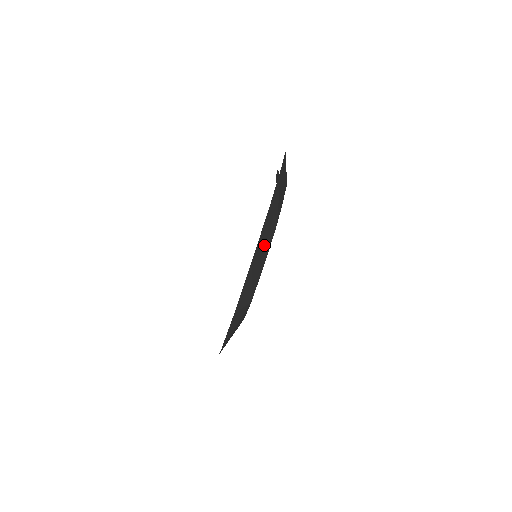
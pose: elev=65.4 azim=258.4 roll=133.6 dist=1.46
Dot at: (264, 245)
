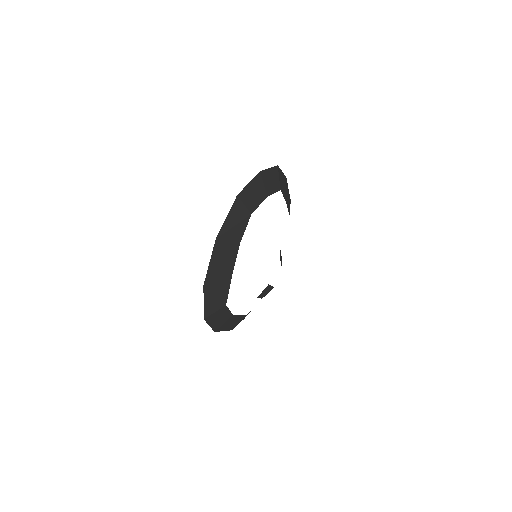
Dot at: (269, 183)
